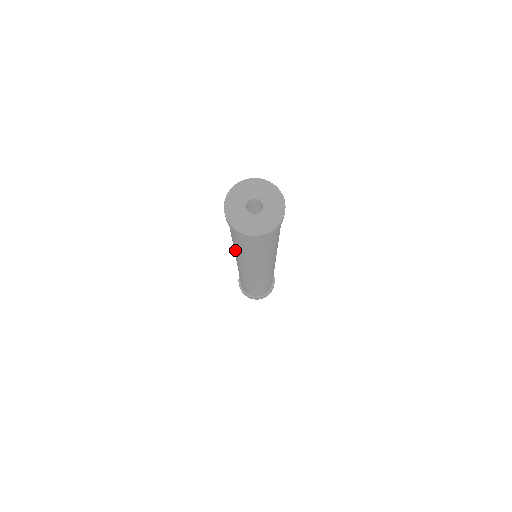
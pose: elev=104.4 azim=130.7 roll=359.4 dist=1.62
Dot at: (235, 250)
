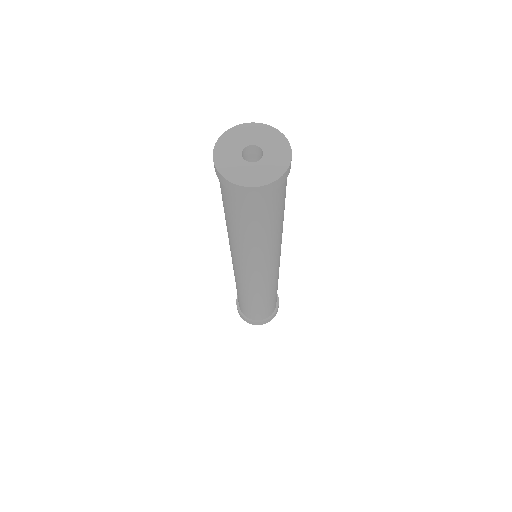
Dot at: occluded
